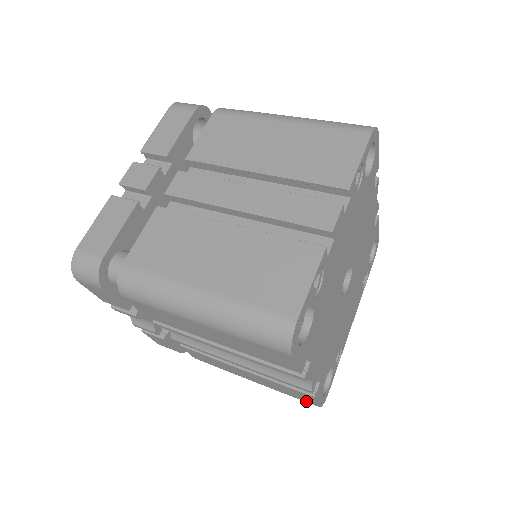
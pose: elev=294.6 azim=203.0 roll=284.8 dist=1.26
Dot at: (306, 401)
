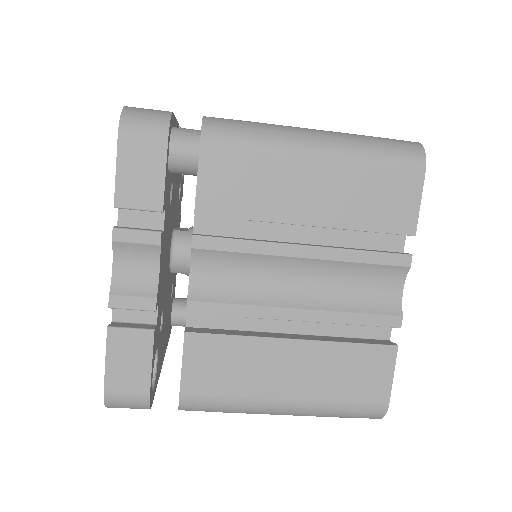
Dot at: (371, 398)
